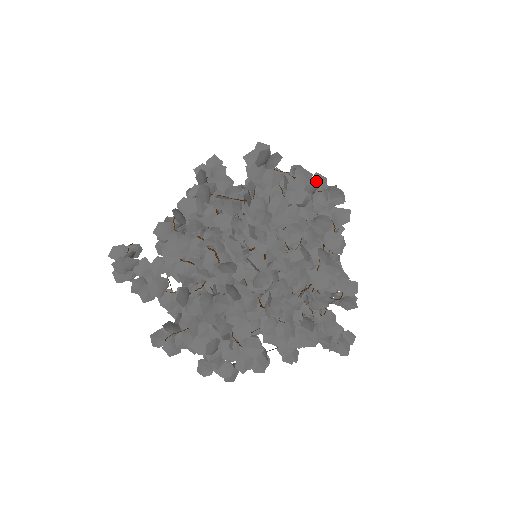
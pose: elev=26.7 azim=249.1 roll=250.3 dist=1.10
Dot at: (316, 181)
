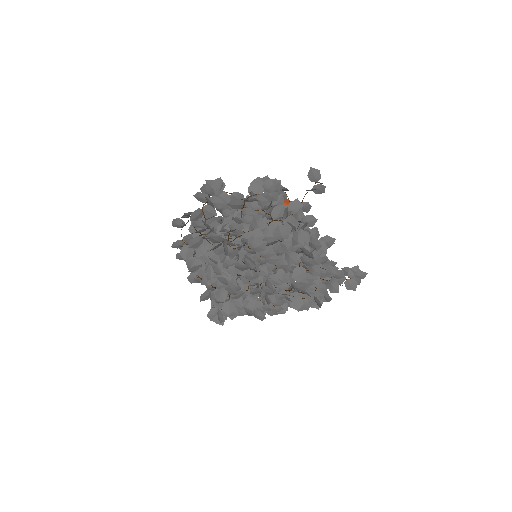
Dot at: (273, 242)
